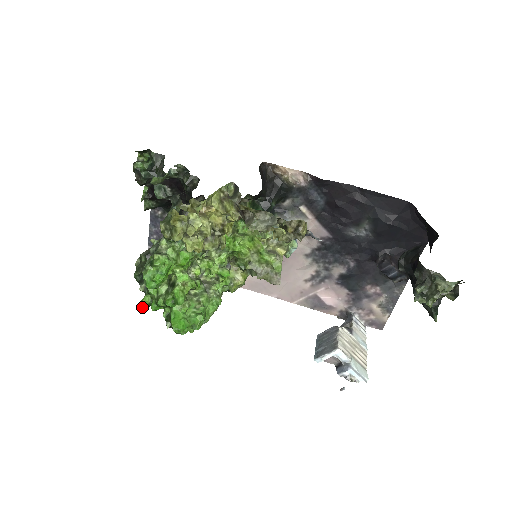
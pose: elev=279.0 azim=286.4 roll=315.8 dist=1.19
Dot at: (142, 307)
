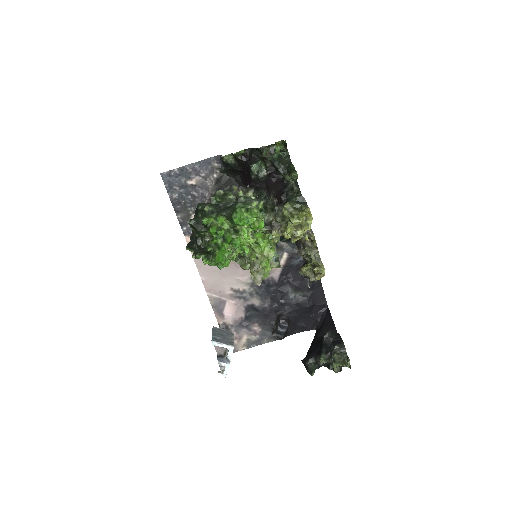
Dot at: (204, 221)
